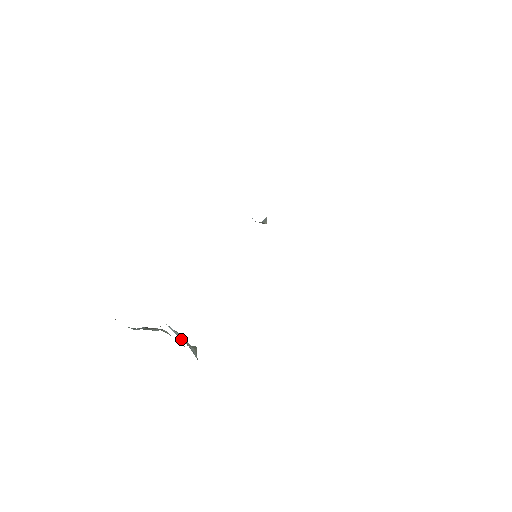
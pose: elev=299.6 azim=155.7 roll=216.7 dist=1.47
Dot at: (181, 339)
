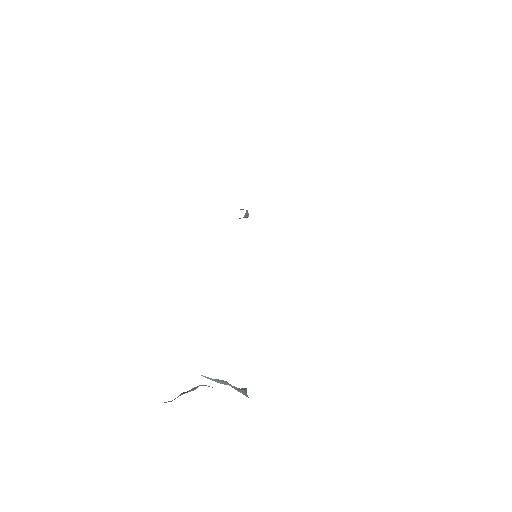
Dot at: occluded
